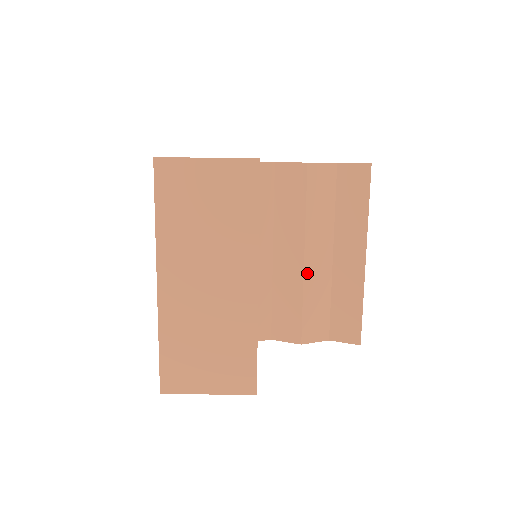
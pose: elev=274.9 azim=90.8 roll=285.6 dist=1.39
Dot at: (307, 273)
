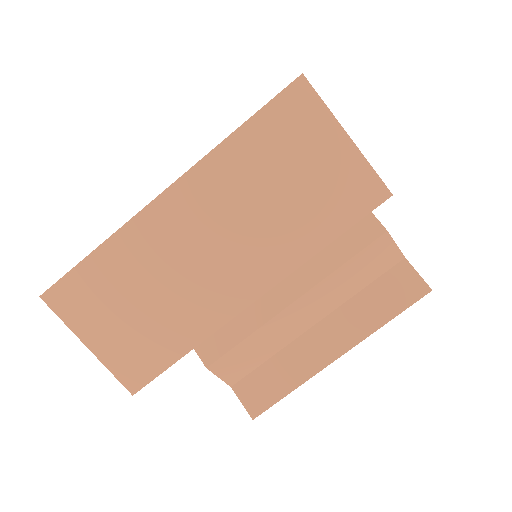
Dot at: (280, 317)
